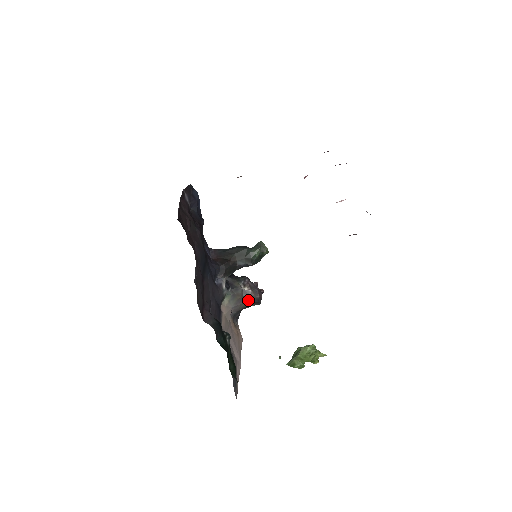
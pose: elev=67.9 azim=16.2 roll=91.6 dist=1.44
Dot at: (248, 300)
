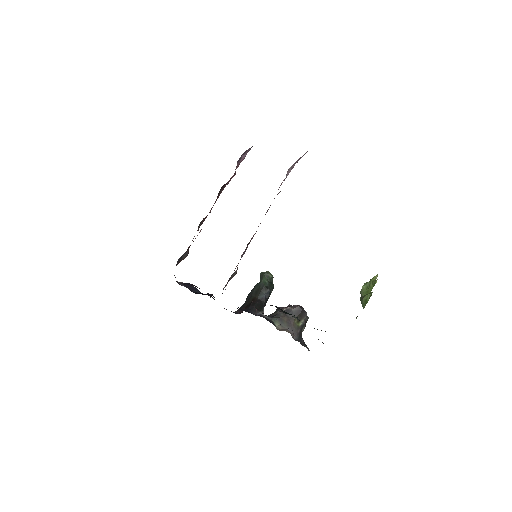
Dot at: occluded
